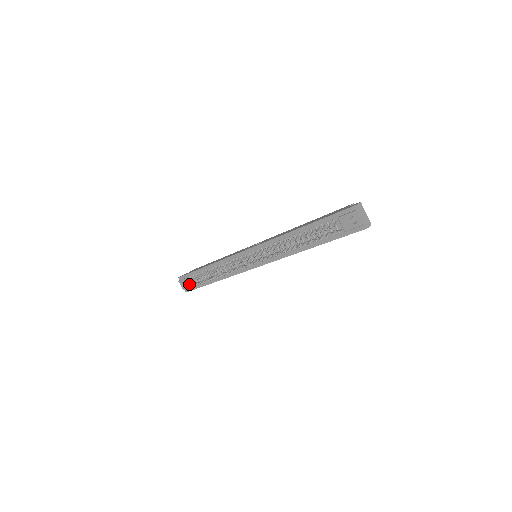
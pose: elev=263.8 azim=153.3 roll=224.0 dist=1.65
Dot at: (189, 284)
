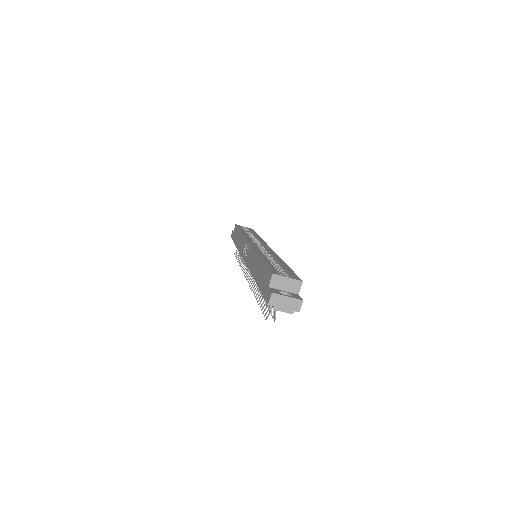
Dot at: occluded
